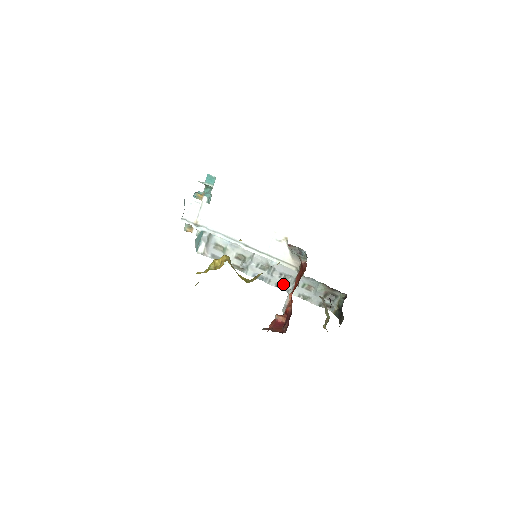
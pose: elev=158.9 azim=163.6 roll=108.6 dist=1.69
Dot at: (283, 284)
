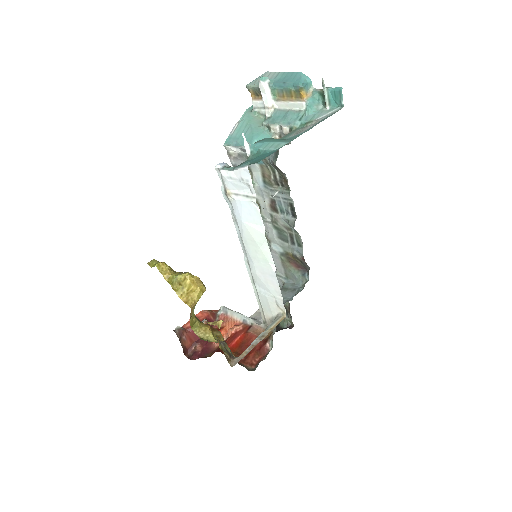
Dot at: occluded
